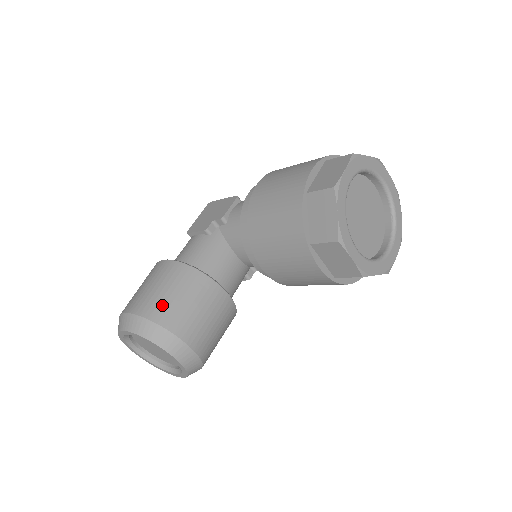
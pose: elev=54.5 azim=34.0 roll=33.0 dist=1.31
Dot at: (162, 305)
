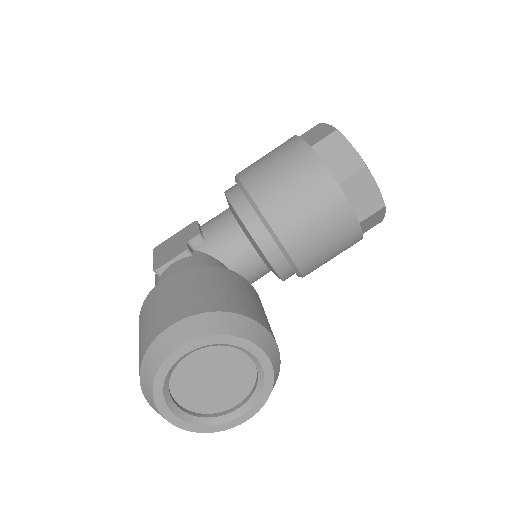
Dot at: (215, 297)
